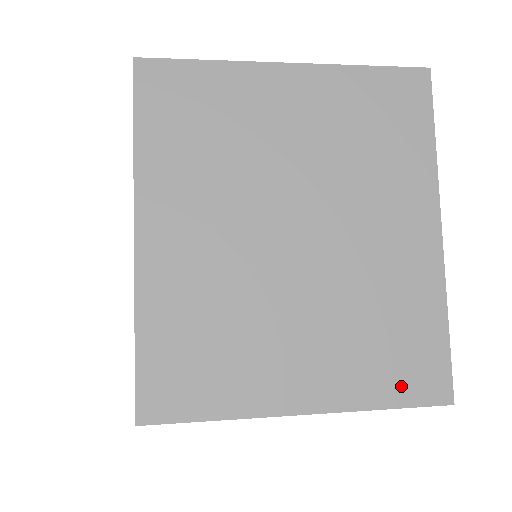
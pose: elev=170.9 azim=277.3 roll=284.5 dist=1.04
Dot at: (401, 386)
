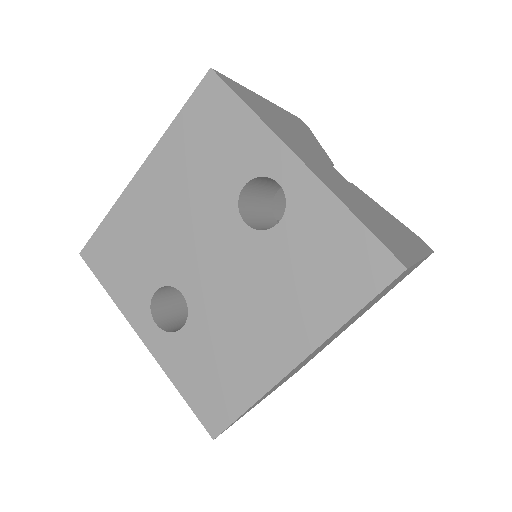
Dot at: occluded
